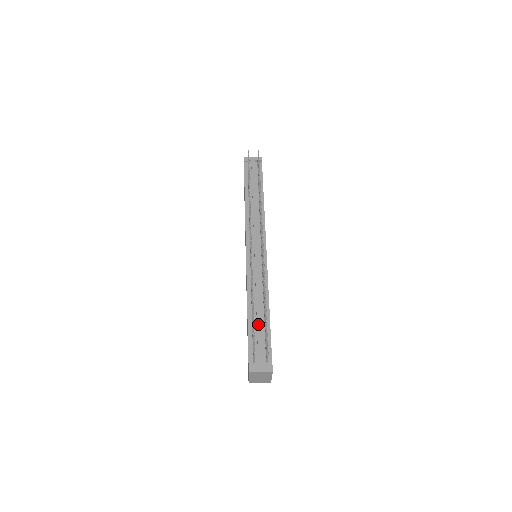
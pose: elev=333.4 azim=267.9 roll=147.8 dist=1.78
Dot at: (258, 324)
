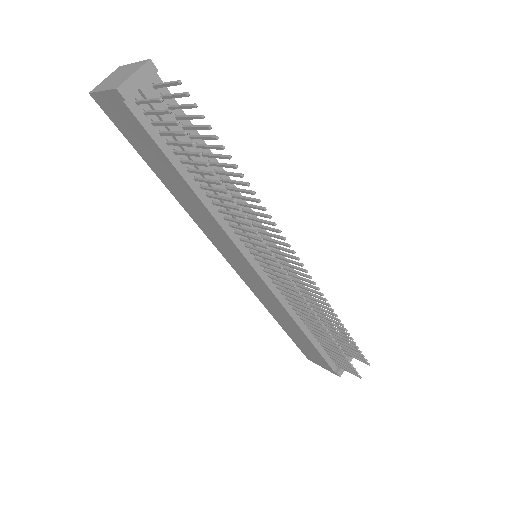
Dot at: occluded
